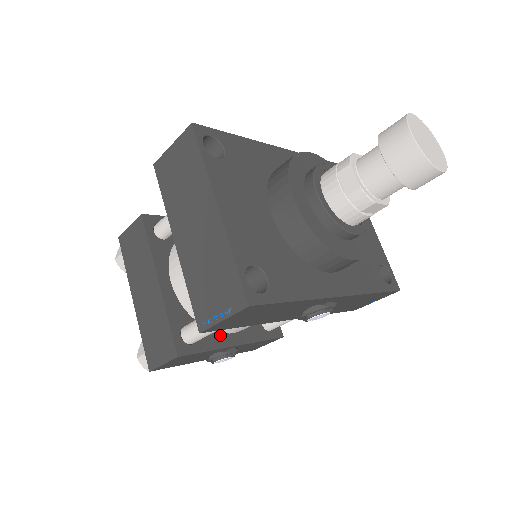
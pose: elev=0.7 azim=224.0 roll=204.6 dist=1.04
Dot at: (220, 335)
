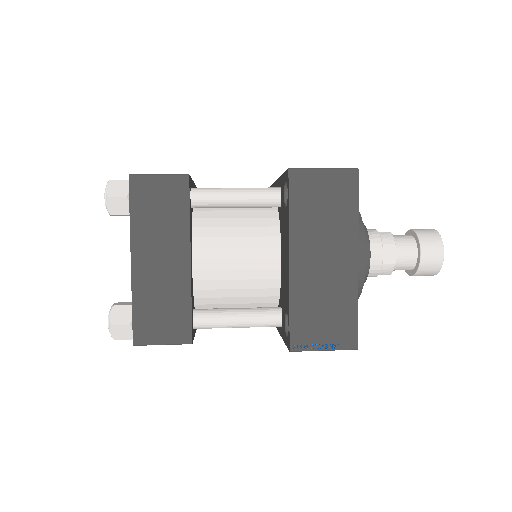
Dot at: occluded
